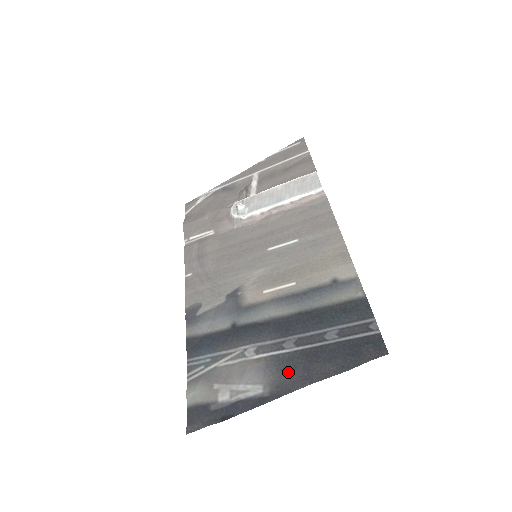
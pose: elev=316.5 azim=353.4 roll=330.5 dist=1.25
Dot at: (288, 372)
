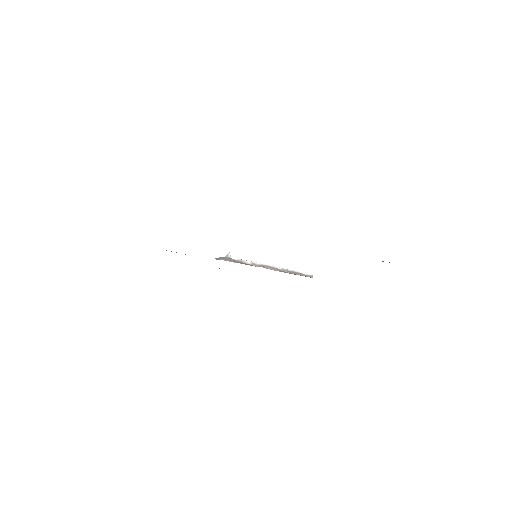
Dot at: occluded
